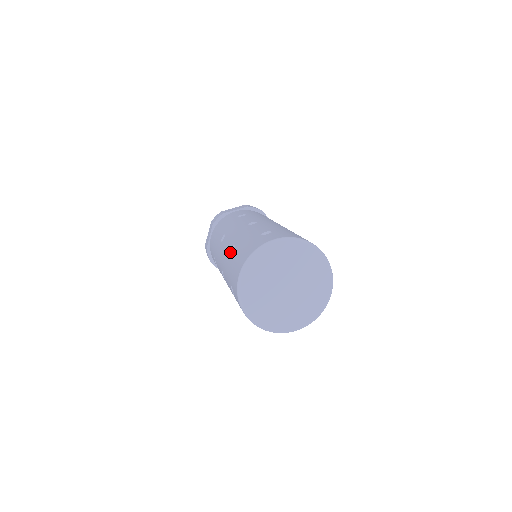
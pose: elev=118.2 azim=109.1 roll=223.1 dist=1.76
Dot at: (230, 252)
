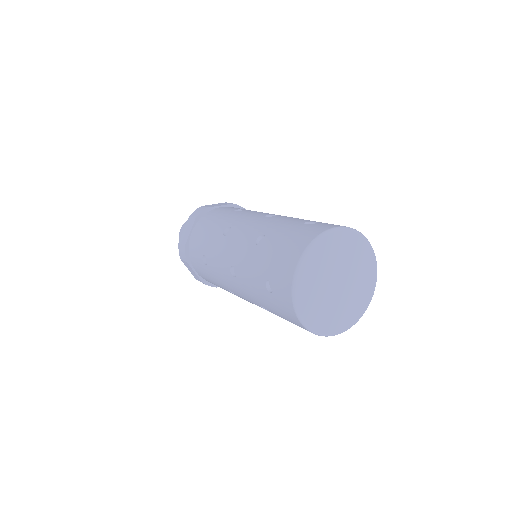
Dot at: (256, 243)
